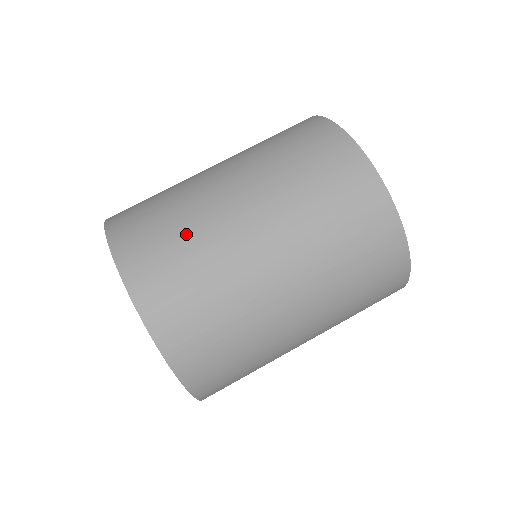
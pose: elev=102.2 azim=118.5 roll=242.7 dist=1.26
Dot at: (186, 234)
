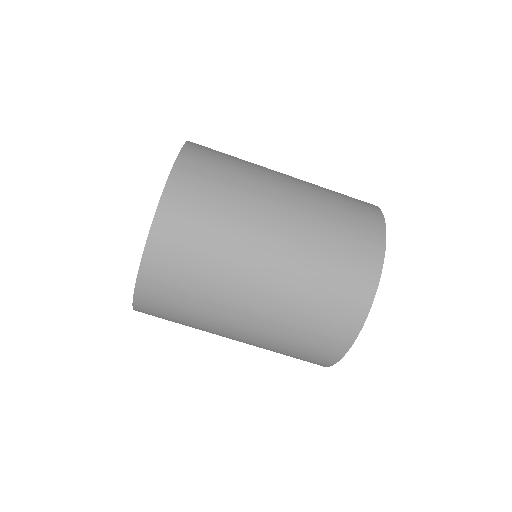
Dot at: (236, 177)
